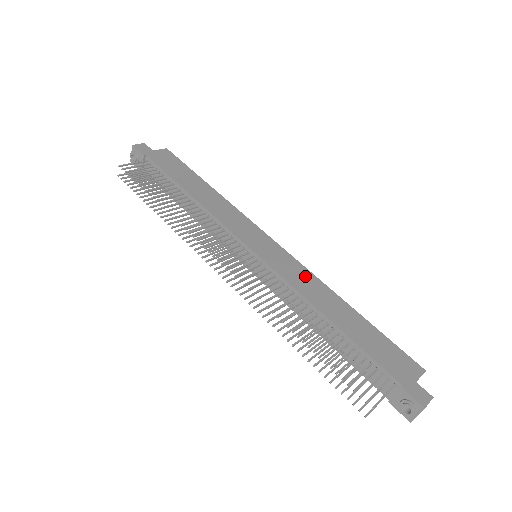
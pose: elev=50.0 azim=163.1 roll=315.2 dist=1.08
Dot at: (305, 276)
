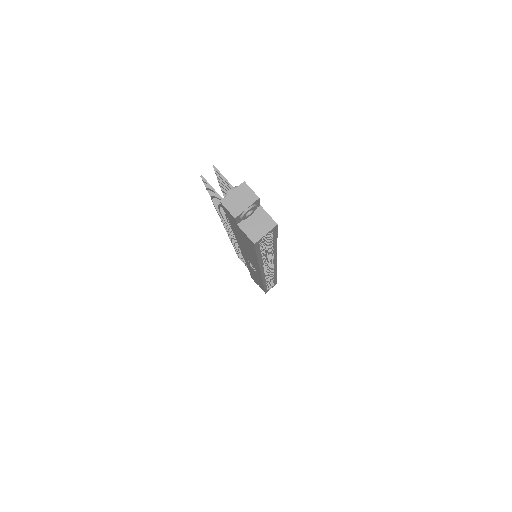
Dot at: occluded
